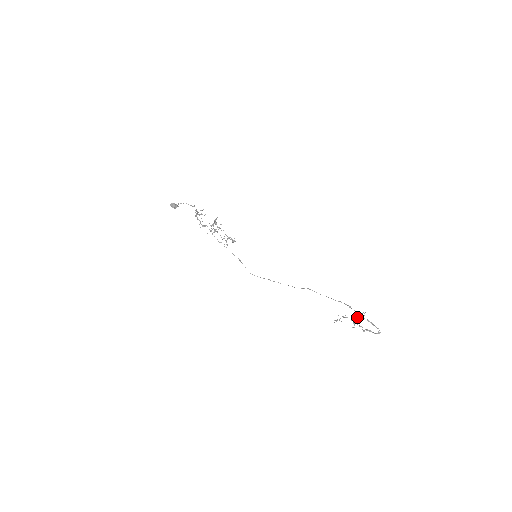
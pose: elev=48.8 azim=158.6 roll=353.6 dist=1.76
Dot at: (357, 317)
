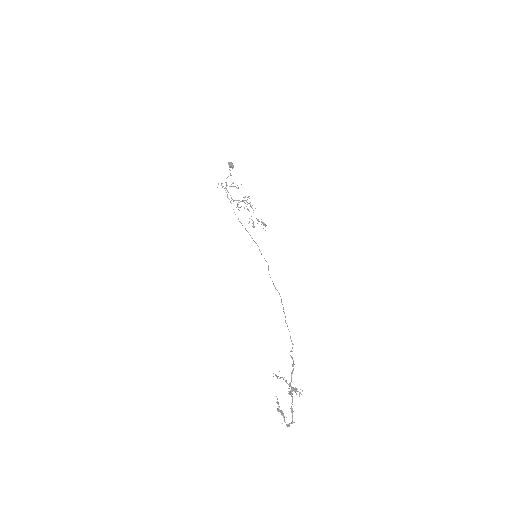
Dot at: (296, 389)
